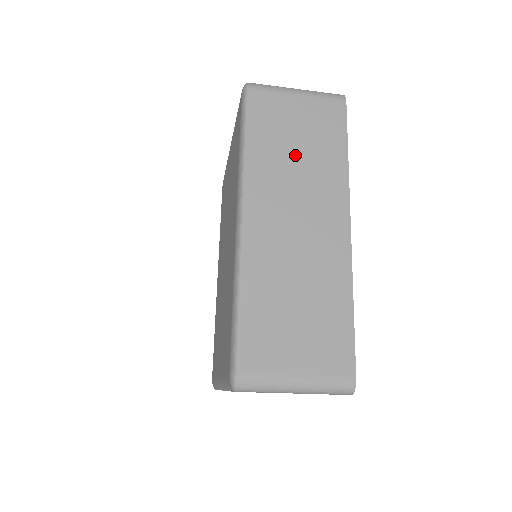
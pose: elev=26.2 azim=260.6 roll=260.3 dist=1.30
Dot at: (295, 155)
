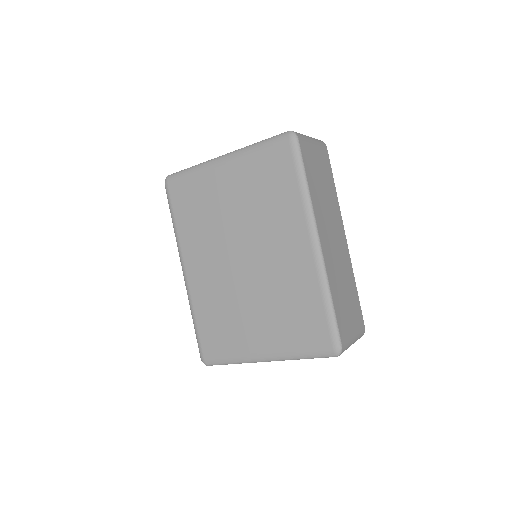
Dot at: (323, 191)
